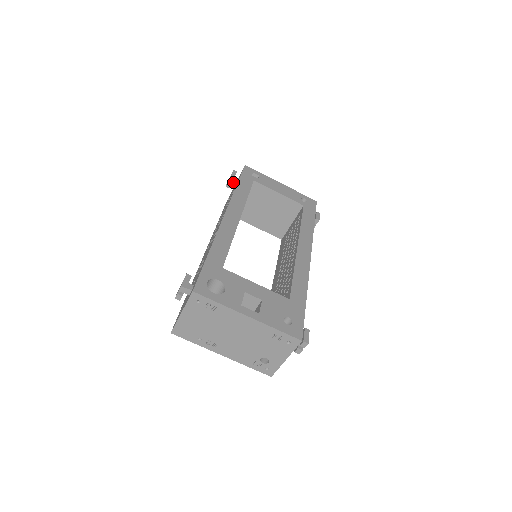
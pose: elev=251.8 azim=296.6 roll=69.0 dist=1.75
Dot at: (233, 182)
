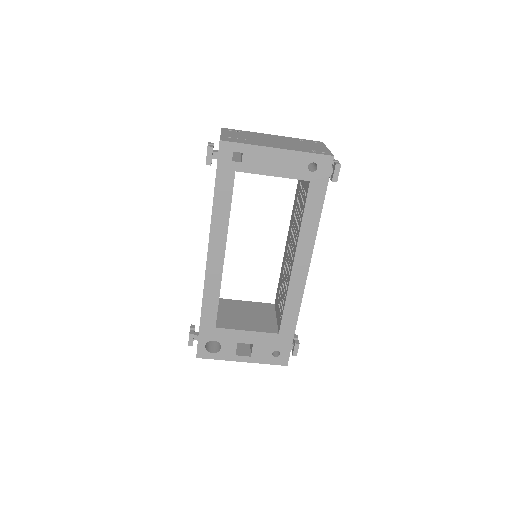
Dot at: (213, 157)
